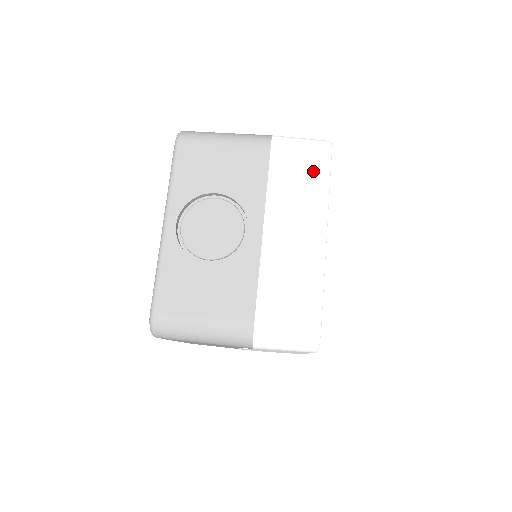
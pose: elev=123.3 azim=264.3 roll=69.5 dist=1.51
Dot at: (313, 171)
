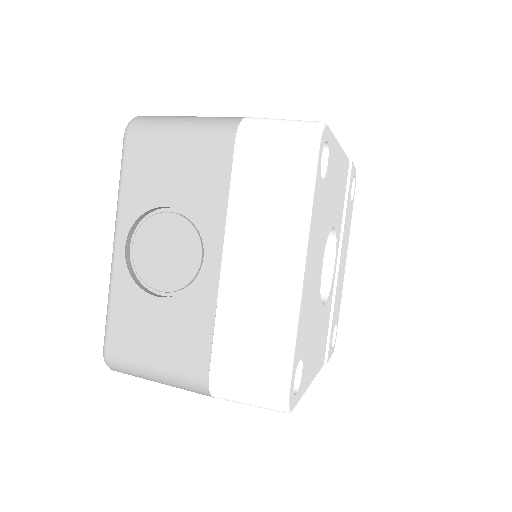
Dot at: (290, 175)
